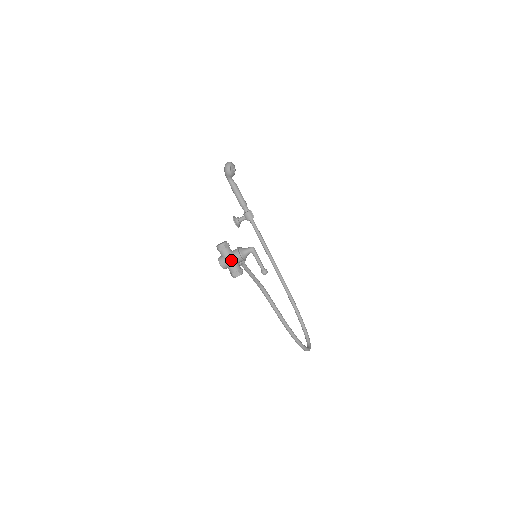
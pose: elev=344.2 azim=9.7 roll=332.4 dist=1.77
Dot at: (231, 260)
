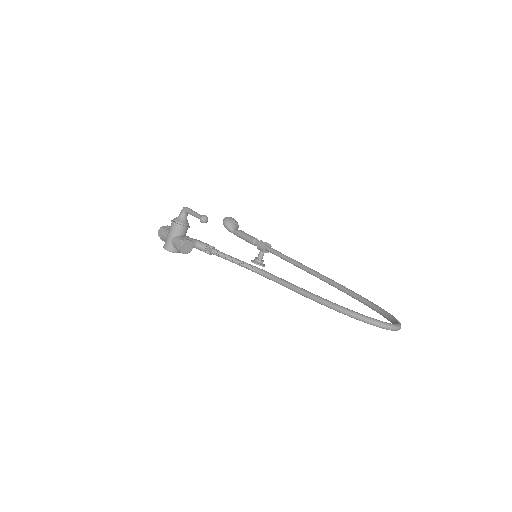
Dot at: (169, 234)
